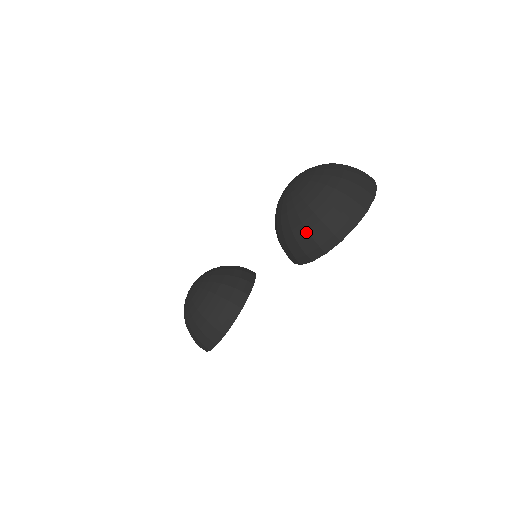
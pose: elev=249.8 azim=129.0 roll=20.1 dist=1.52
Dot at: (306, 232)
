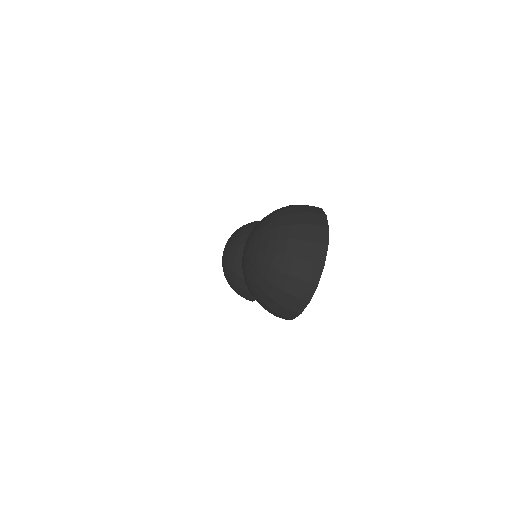
Dot at: occluded
